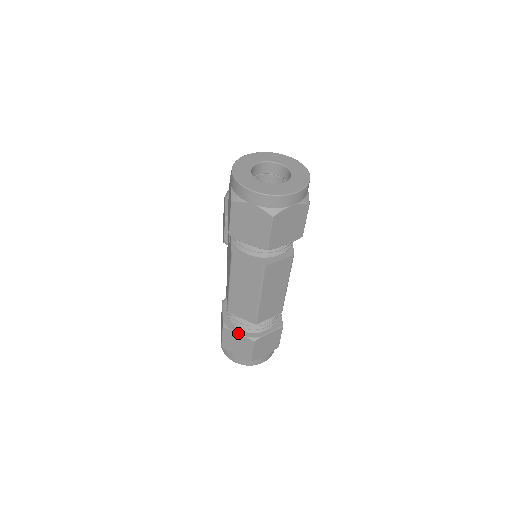
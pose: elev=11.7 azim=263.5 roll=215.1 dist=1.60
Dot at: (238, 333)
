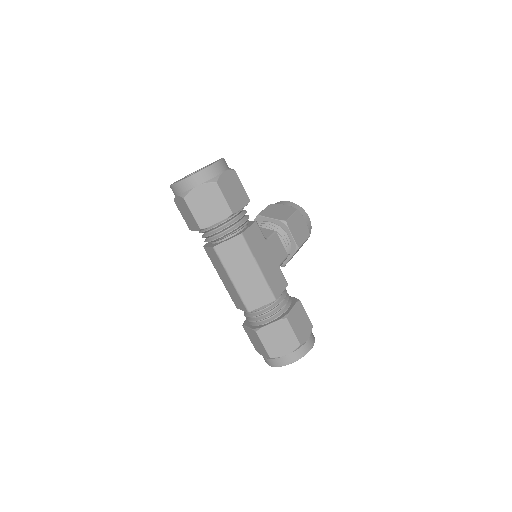
Dot at: (248, 327)
